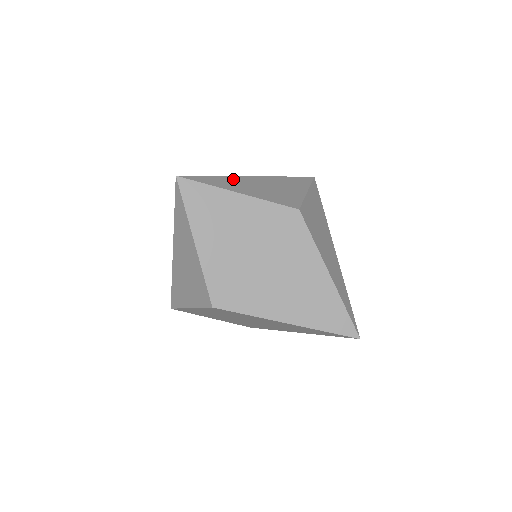
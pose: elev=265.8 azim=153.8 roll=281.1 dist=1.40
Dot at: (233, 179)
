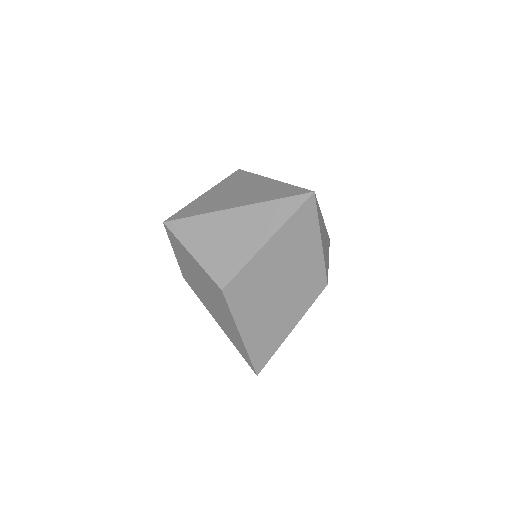
Dot at: occluded
